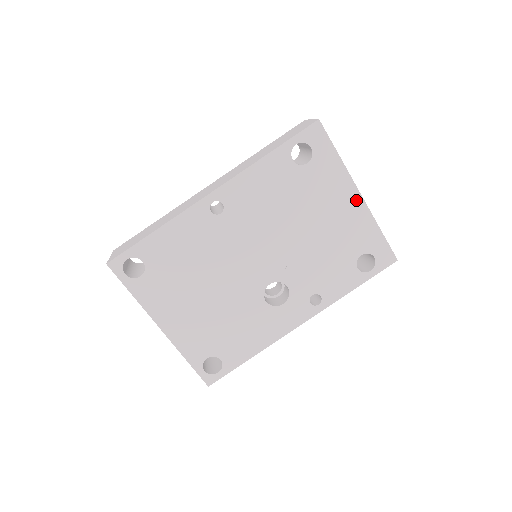
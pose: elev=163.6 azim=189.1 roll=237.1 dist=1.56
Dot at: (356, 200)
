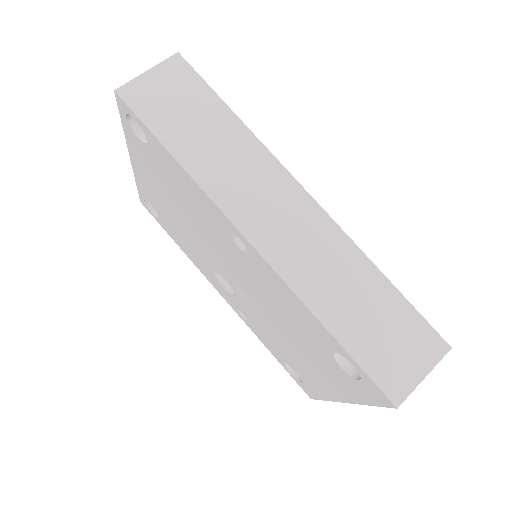
Dot at: (336, 395)
